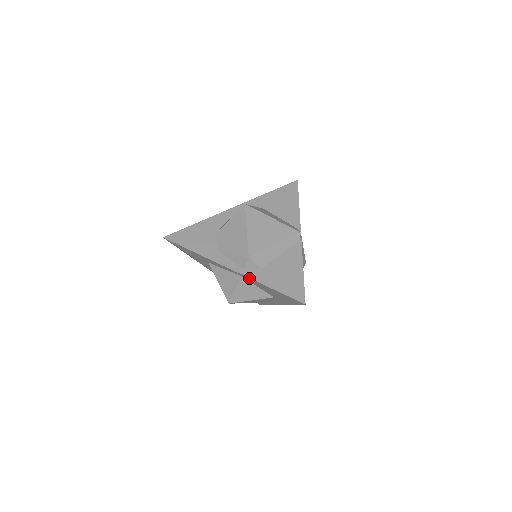
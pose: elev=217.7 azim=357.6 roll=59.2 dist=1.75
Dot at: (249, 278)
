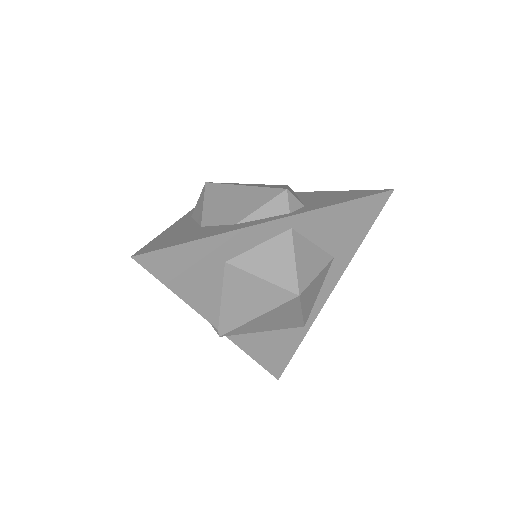
Dot at: (308, 213)
